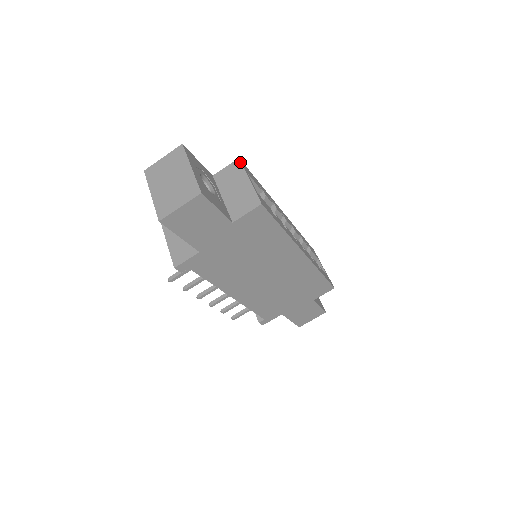
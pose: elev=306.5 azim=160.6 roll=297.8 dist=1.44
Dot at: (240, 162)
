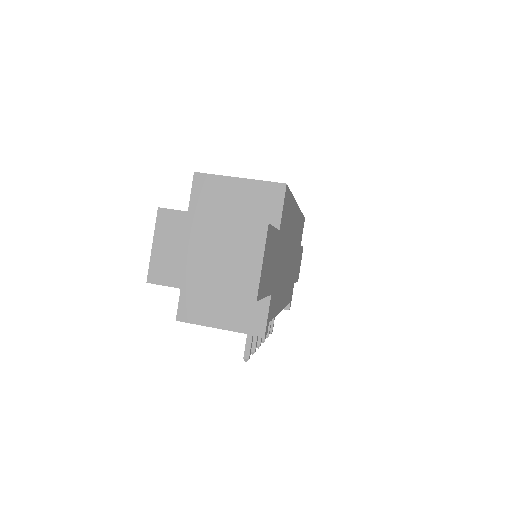
Dot at: (202, 174)
